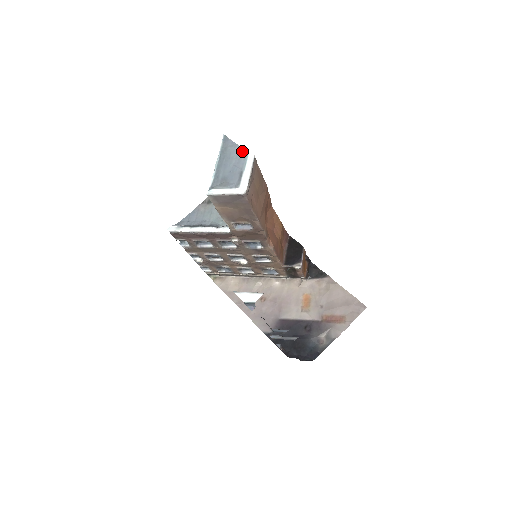
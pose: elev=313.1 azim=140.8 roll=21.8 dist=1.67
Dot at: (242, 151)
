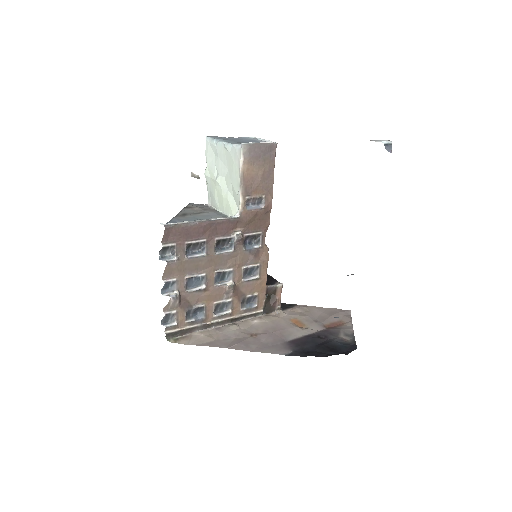
Dot at: (240, 137)
